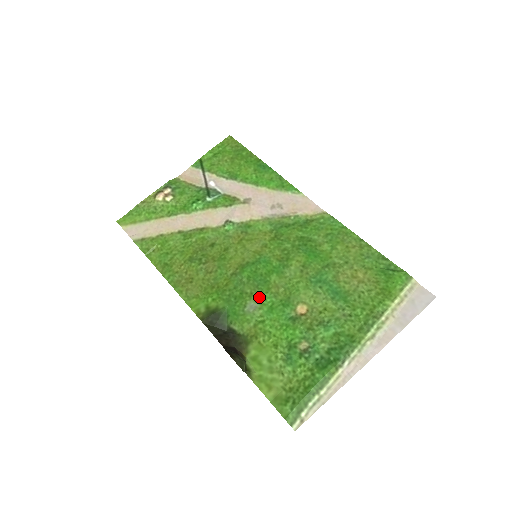
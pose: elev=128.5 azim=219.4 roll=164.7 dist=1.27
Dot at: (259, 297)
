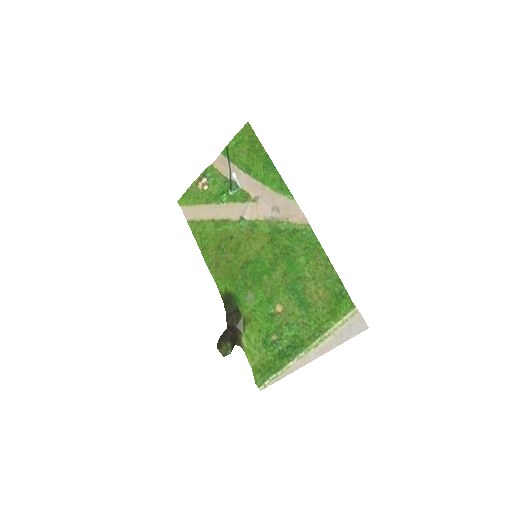
Dot at: (255, 291)
